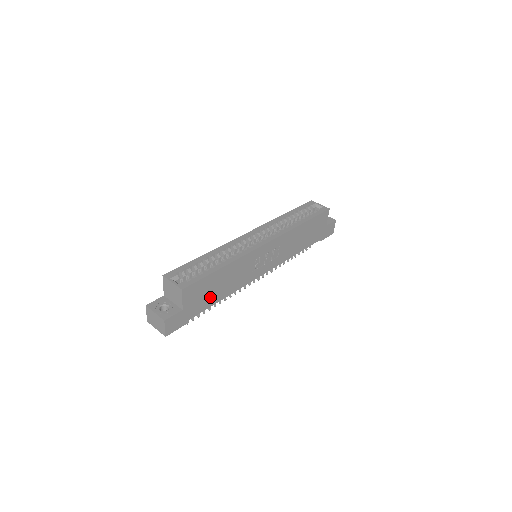
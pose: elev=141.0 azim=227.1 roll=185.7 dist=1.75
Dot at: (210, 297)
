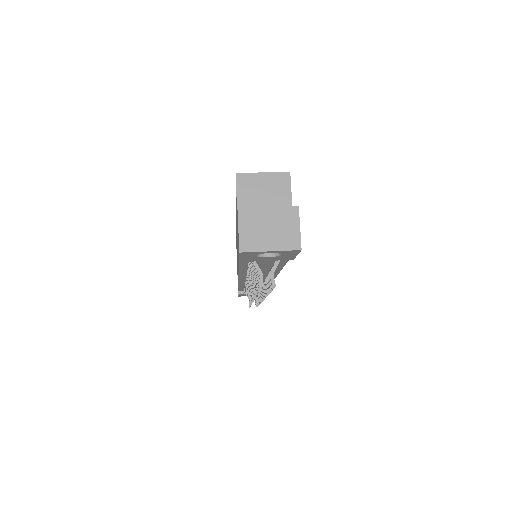
Dot at: occluded
